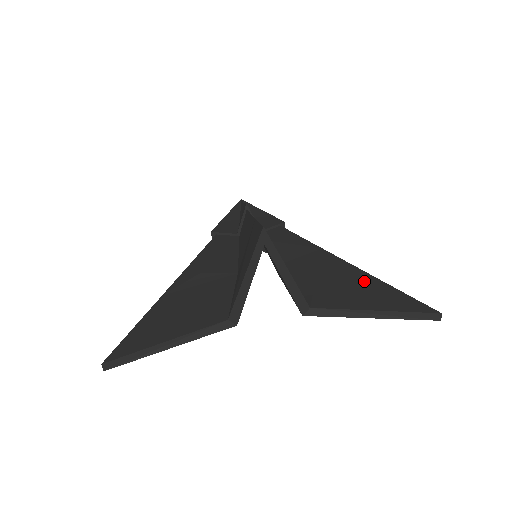
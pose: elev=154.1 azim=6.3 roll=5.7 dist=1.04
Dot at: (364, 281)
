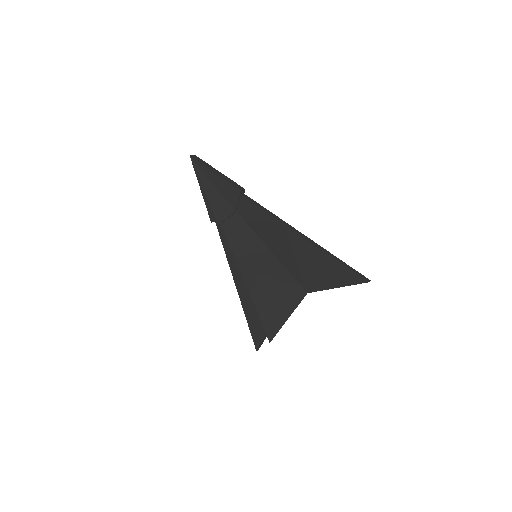
Dot at: (321, 259)
